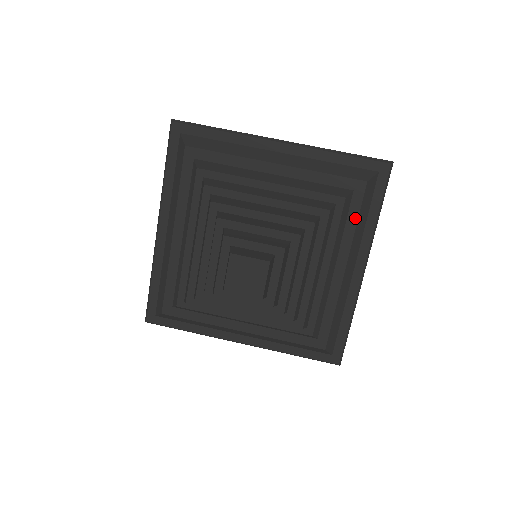
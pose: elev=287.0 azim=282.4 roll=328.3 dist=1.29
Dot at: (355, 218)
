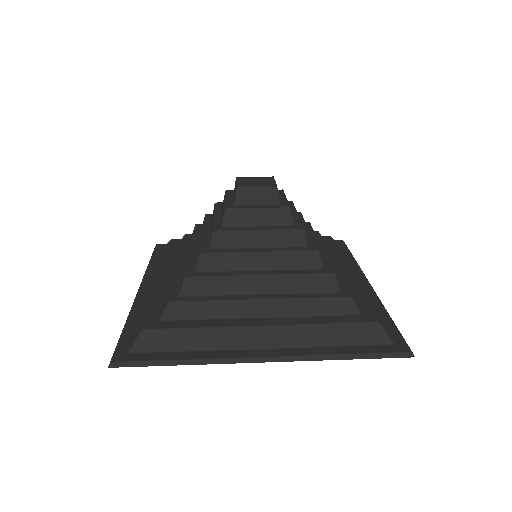
Dot at: (335, 248)
